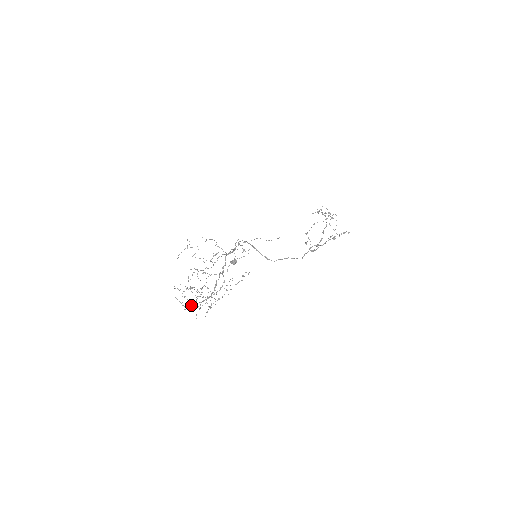
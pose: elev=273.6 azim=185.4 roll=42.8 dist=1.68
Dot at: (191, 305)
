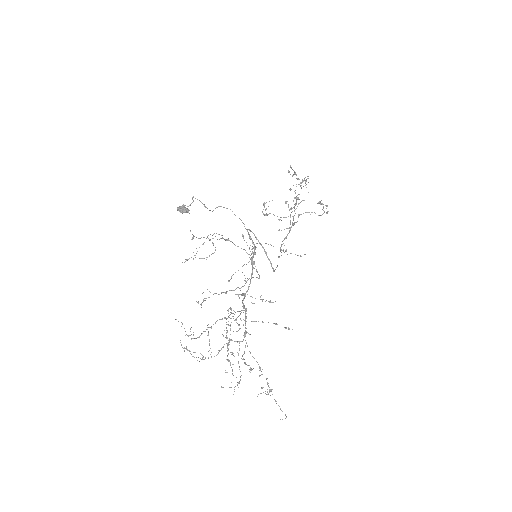
Dot at: occluded
